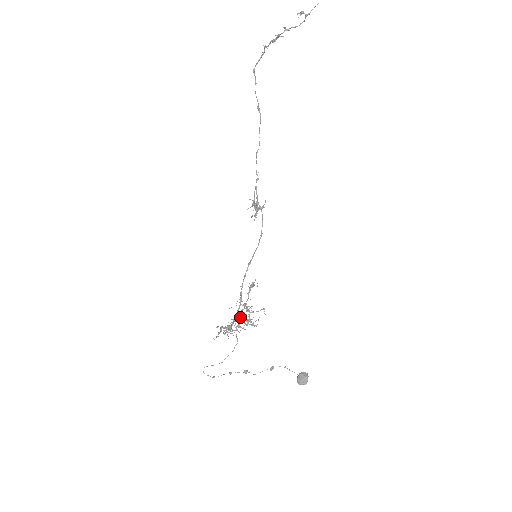
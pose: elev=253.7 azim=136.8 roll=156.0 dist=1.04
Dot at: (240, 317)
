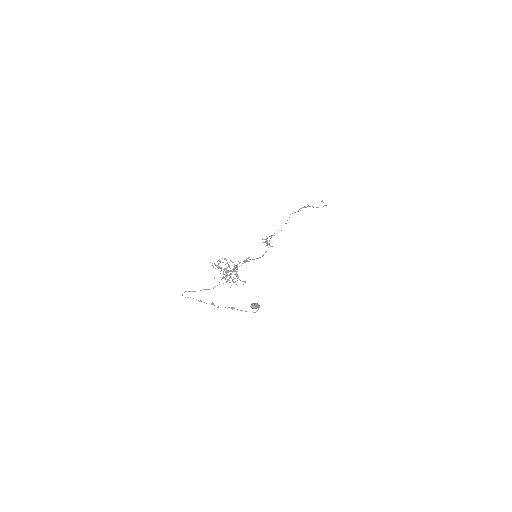
Dot at: (230, 271)
